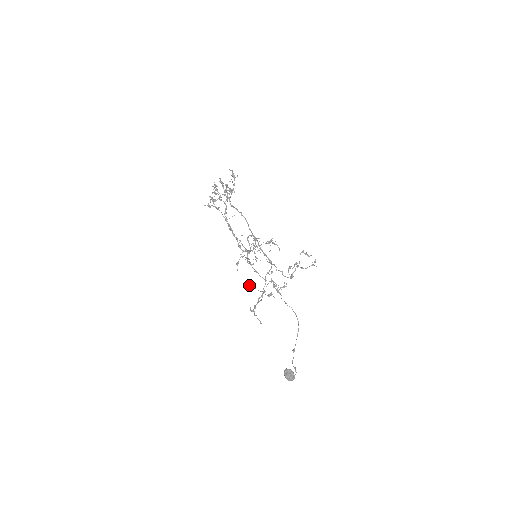
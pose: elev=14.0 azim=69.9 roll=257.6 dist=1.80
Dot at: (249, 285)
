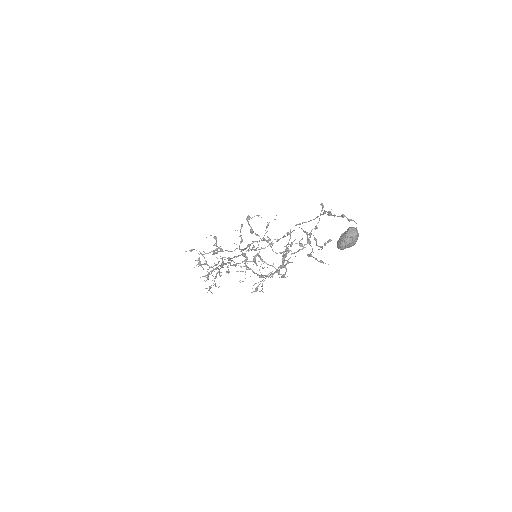
Dot at: (258, 285)
